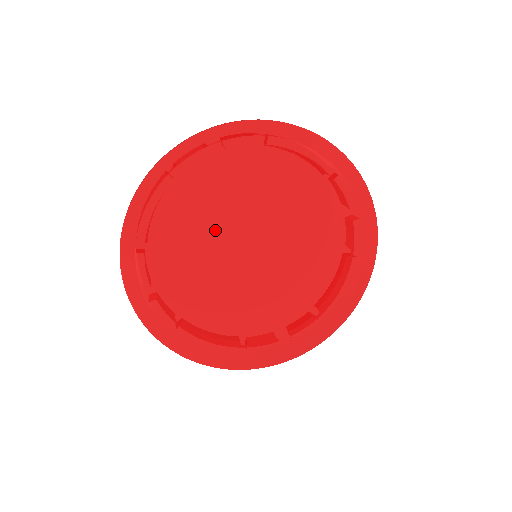
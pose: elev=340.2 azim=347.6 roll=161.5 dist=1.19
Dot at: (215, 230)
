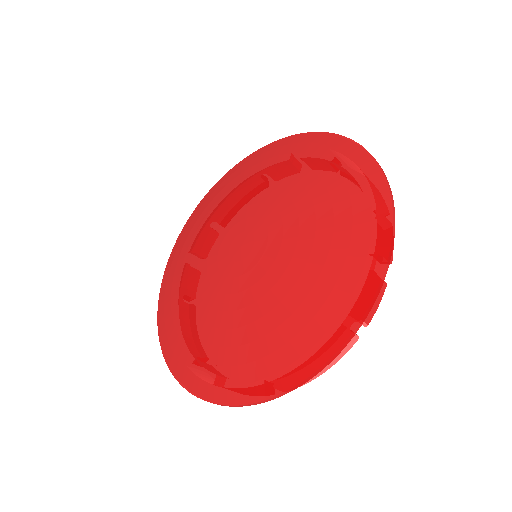
Dot at: (238, 204)
